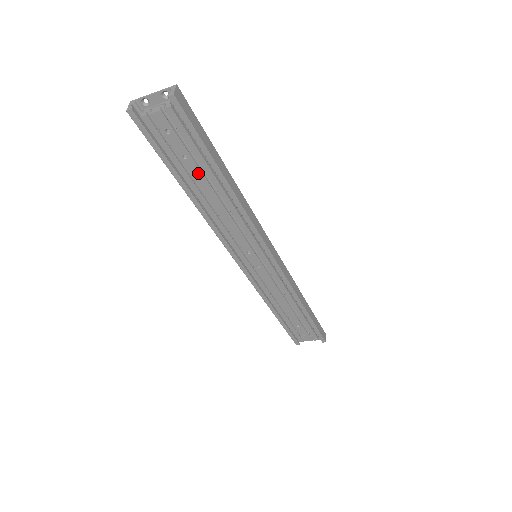
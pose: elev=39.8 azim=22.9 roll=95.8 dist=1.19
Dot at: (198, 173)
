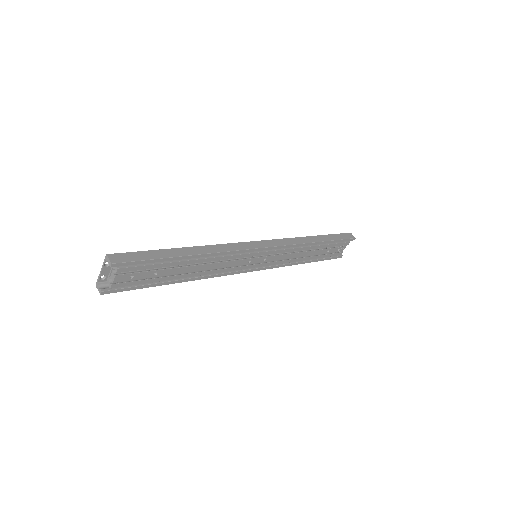
Dot at: (172, 270)
